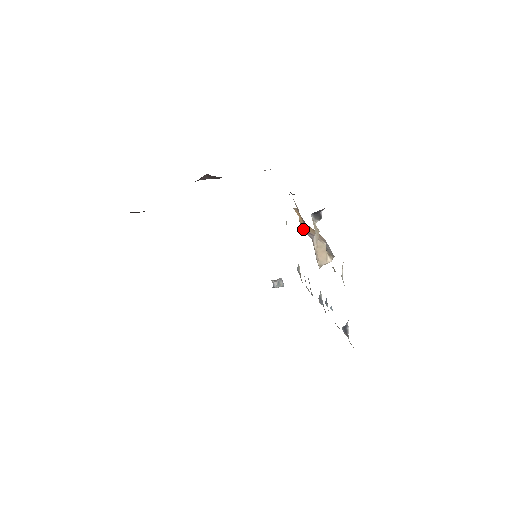
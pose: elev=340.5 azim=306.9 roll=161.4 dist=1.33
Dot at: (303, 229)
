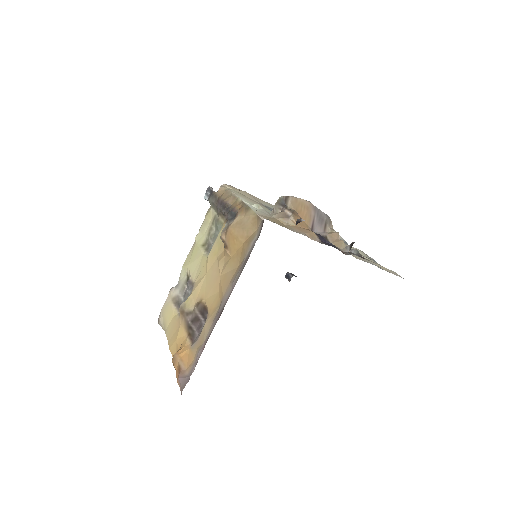
Dot at: occluded
